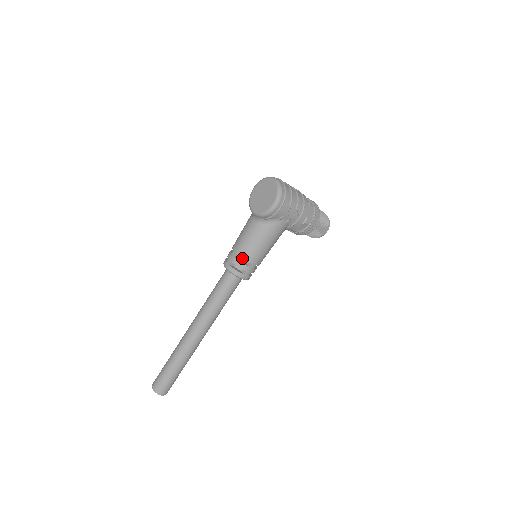
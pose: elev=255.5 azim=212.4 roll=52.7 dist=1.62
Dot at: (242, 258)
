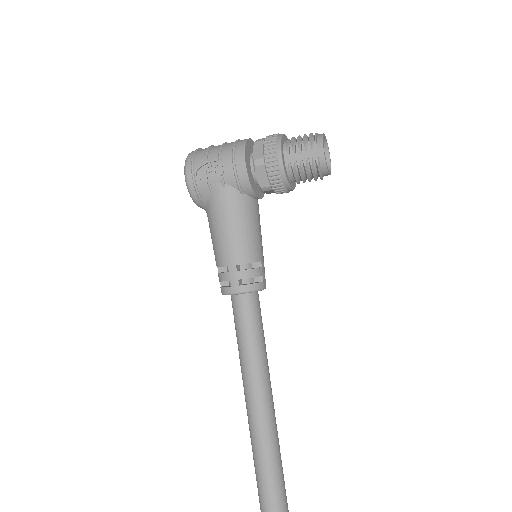
Dot at: (227, 268)
